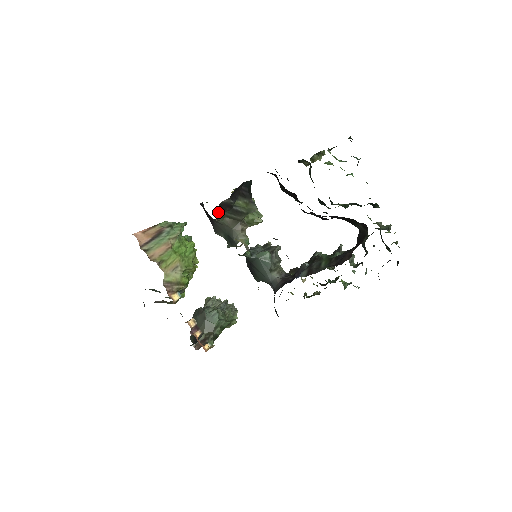
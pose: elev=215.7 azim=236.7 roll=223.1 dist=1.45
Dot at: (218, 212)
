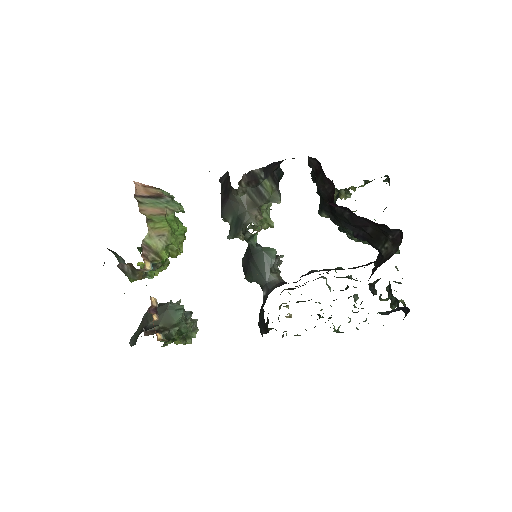
Dot at: (242, 182)
